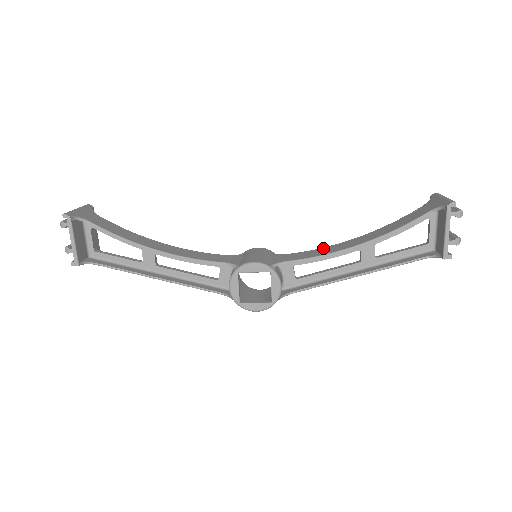
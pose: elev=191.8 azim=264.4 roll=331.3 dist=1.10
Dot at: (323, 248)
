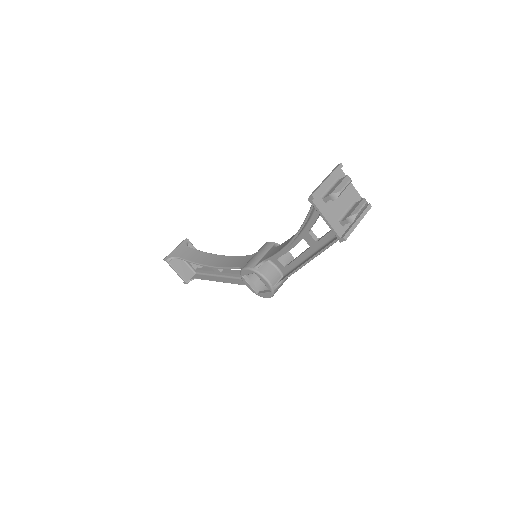
Dot at: (289, 239)
